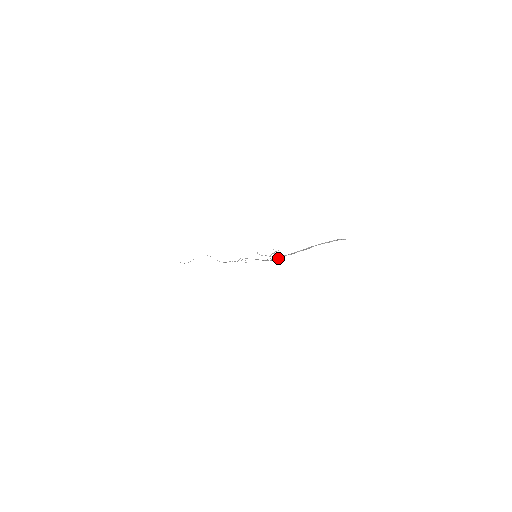
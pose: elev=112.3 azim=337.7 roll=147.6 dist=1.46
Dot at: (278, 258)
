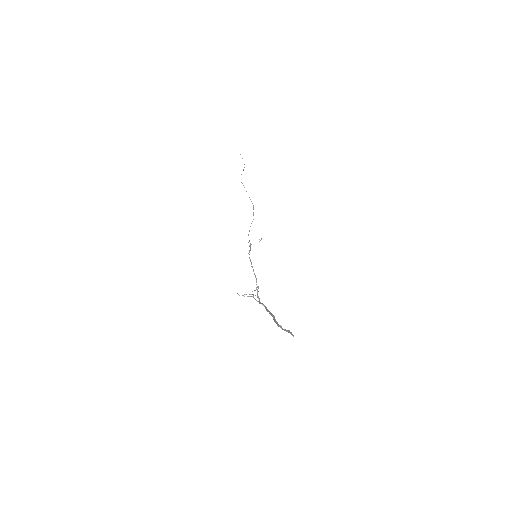
Dot at: (258, 301)
